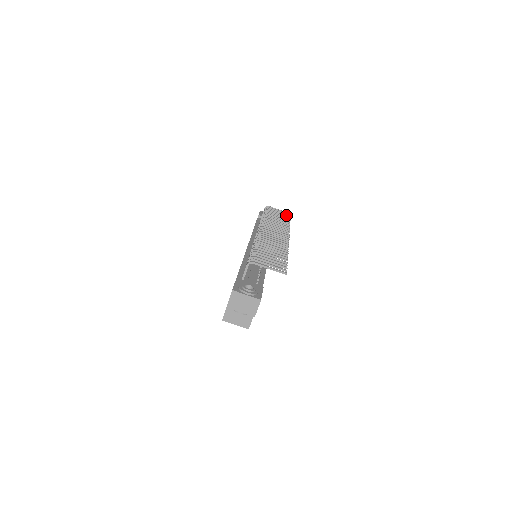
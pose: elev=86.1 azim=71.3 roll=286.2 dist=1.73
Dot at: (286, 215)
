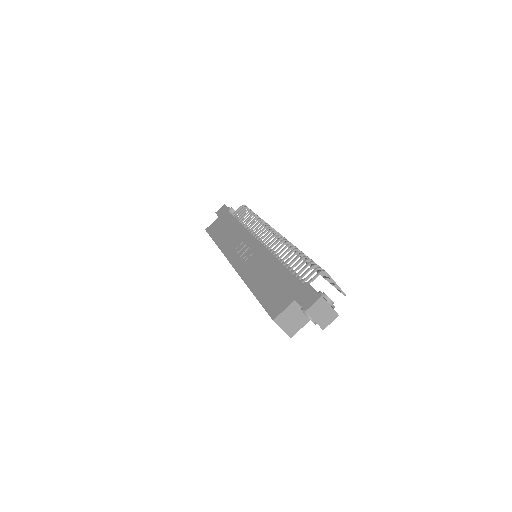
Dot at: occluded
